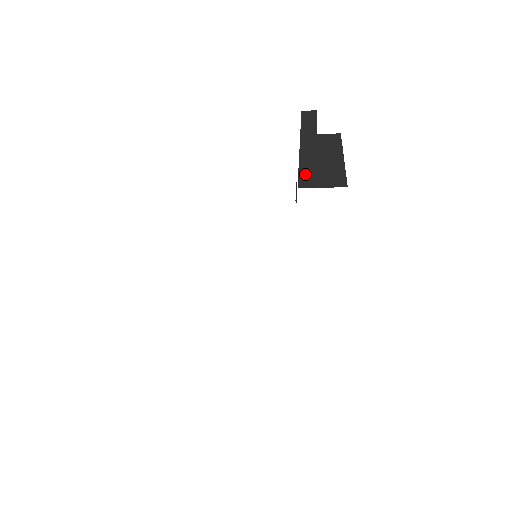
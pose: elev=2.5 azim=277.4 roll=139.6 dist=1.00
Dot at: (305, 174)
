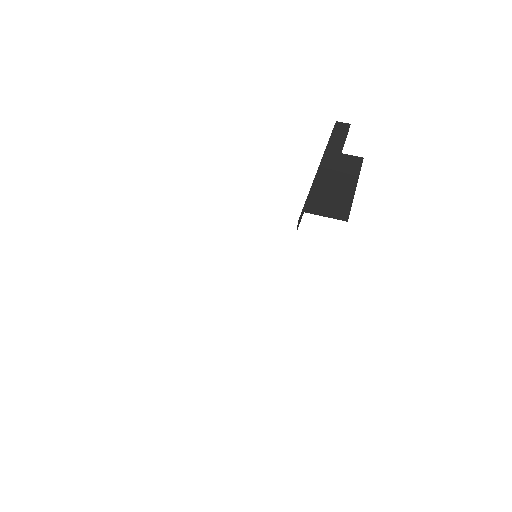
Dot at: (314, 197)
